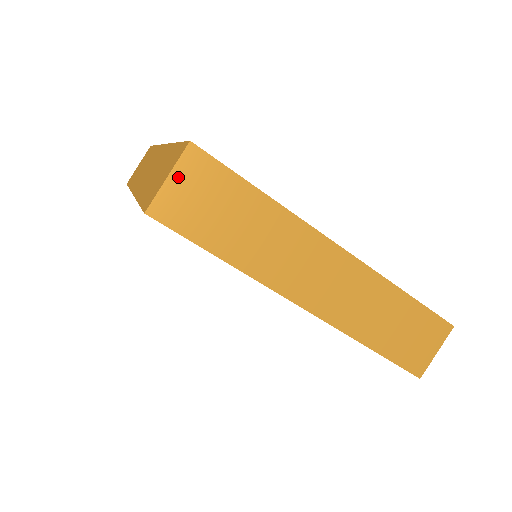
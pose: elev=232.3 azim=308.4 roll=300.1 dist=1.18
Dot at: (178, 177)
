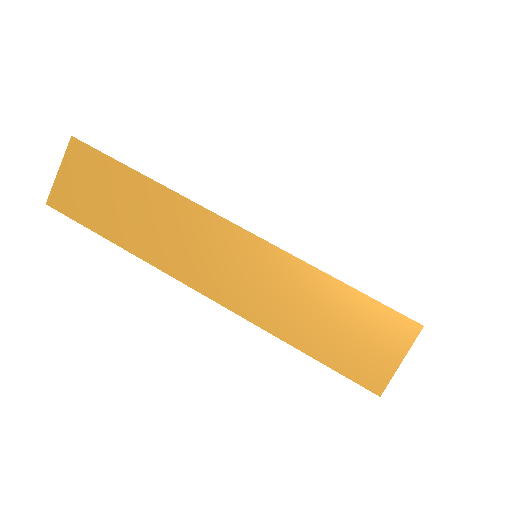
Dot at: (66, 169)
